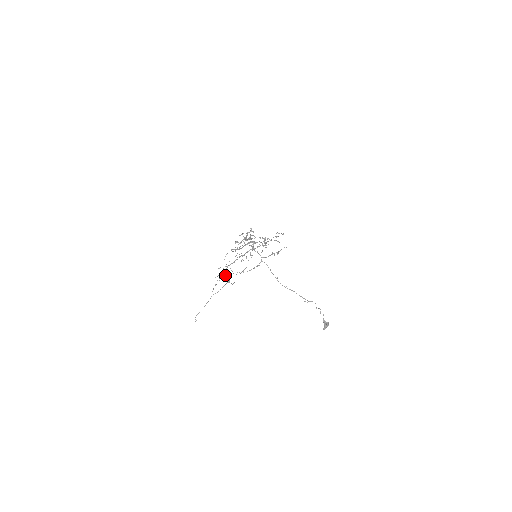
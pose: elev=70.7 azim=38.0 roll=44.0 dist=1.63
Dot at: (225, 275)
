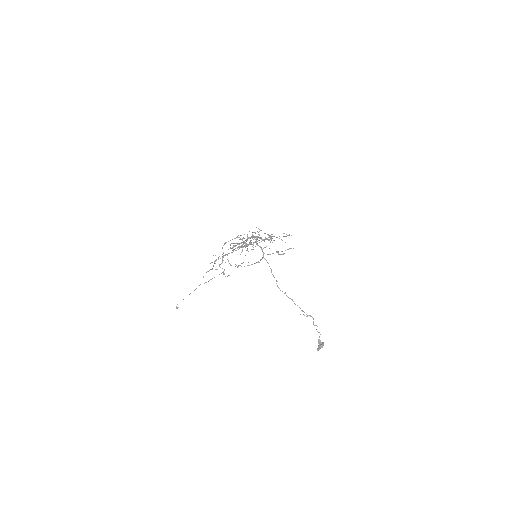
Dot at: (220, 264)
